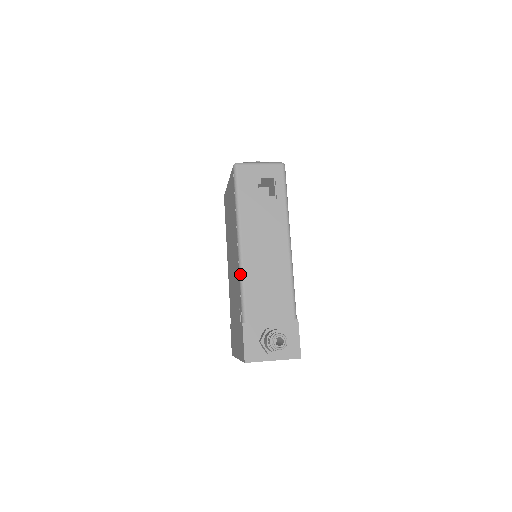
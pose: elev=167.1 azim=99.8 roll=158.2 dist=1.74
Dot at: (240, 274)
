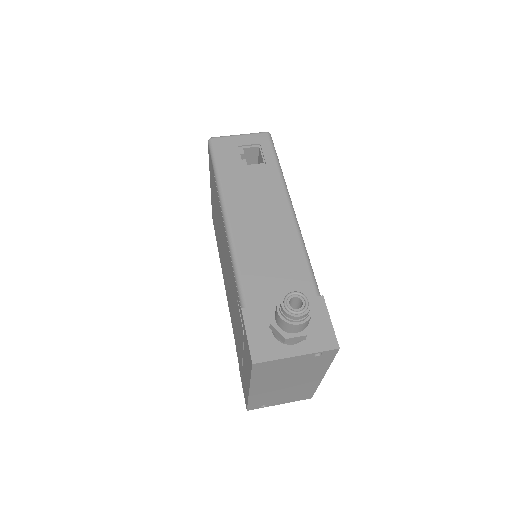
Dot at: (230, 250)
